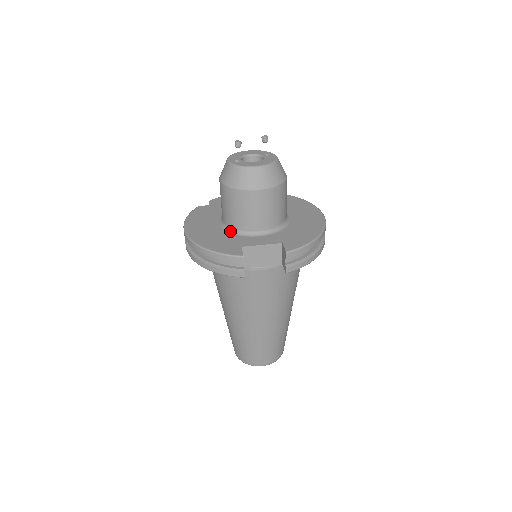
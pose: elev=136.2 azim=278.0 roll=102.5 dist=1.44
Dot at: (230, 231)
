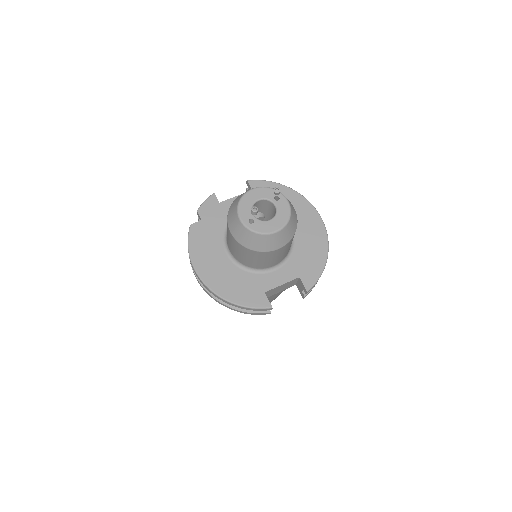
Dot at: (244, 268)
